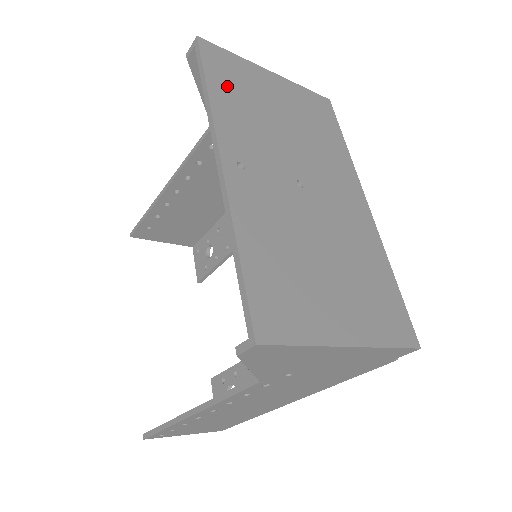
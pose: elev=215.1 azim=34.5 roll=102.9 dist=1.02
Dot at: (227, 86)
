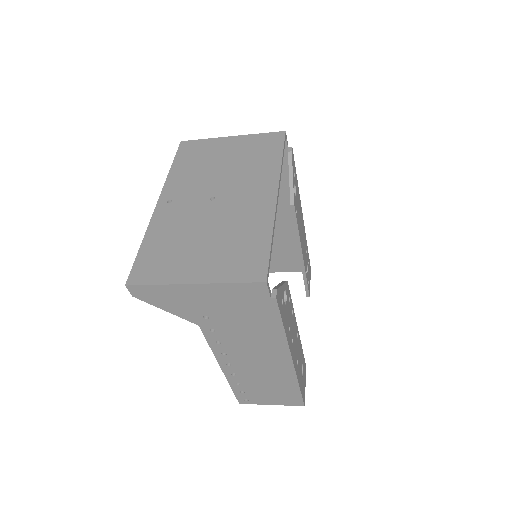
Dot at: (187, 161)
